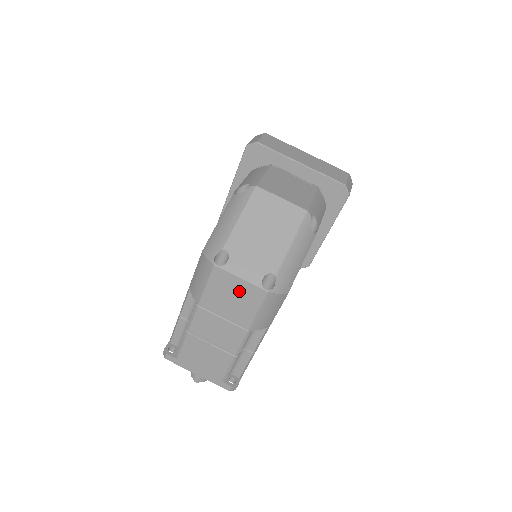
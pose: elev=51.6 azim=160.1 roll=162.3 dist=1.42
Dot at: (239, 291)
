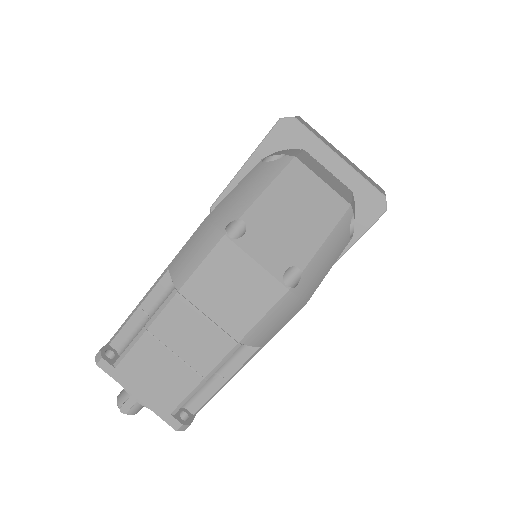
Dot at: (247, 281)
